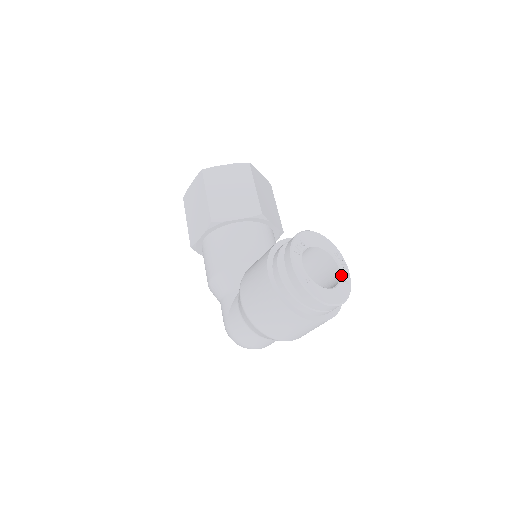
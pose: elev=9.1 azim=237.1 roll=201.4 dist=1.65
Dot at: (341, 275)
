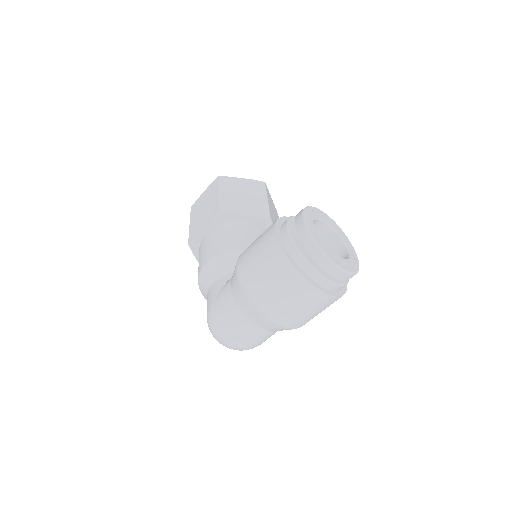
Dot at: (350, 255)
